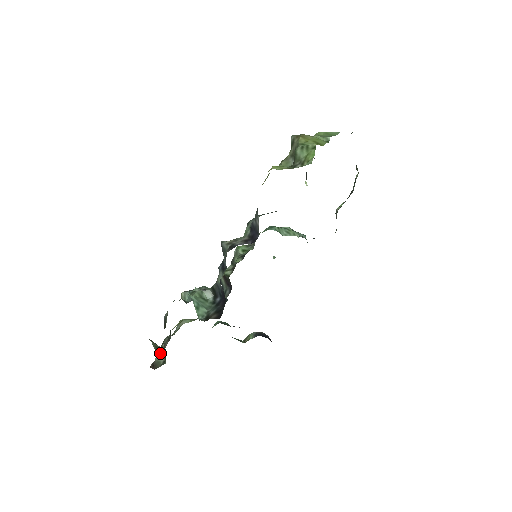
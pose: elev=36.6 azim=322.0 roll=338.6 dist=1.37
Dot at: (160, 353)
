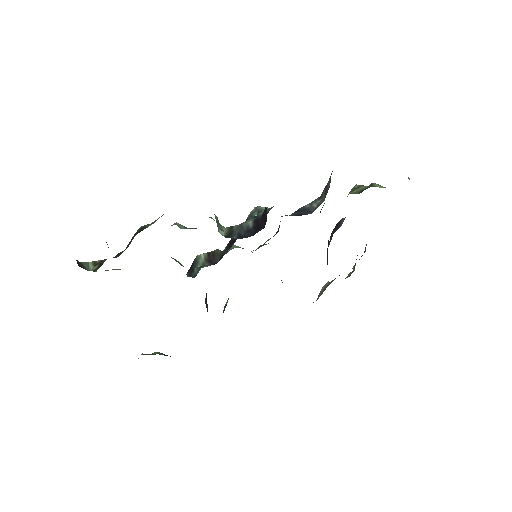
Dot at: (88, 264)
